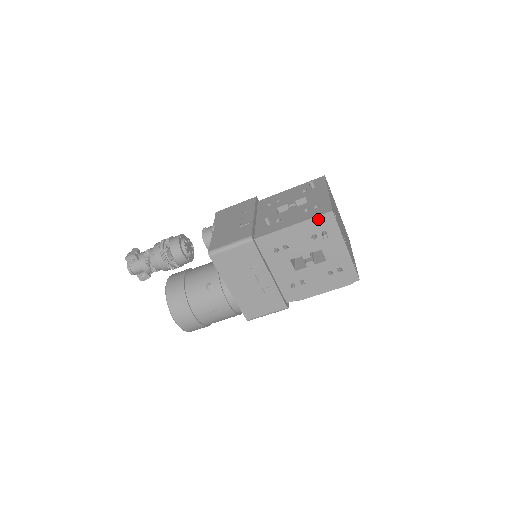
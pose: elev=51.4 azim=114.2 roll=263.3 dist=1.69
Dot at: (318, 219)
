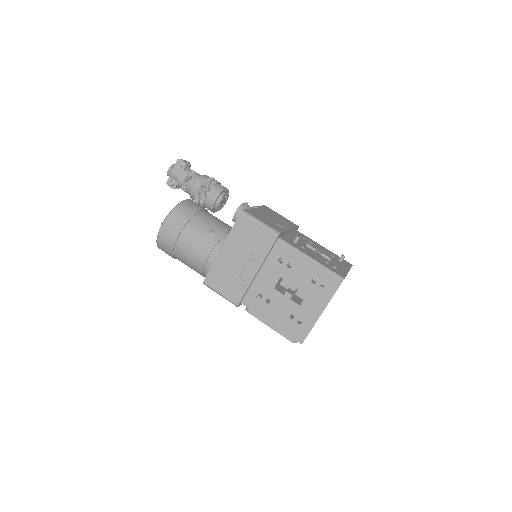
Dot at: (330, 273)
